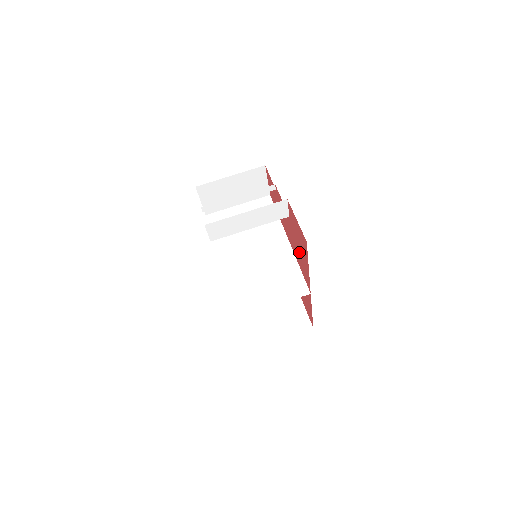
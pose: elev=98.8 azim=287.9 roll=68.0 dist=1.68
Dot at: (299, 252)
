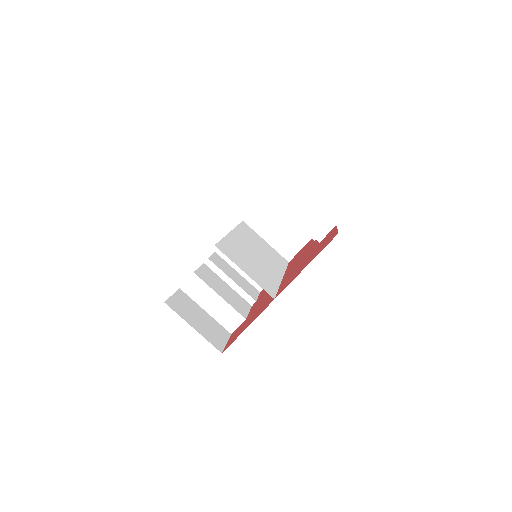
Dot at: (301, 266)
